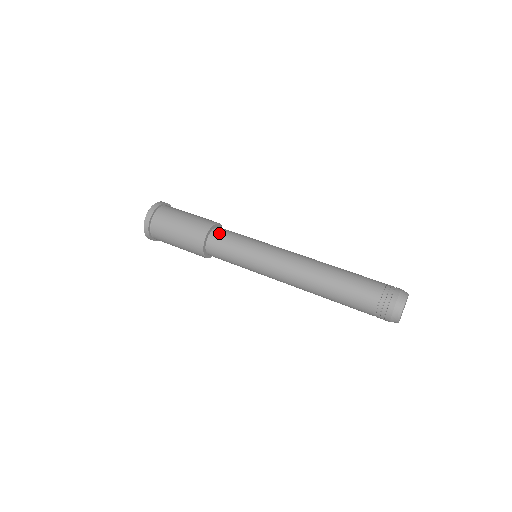
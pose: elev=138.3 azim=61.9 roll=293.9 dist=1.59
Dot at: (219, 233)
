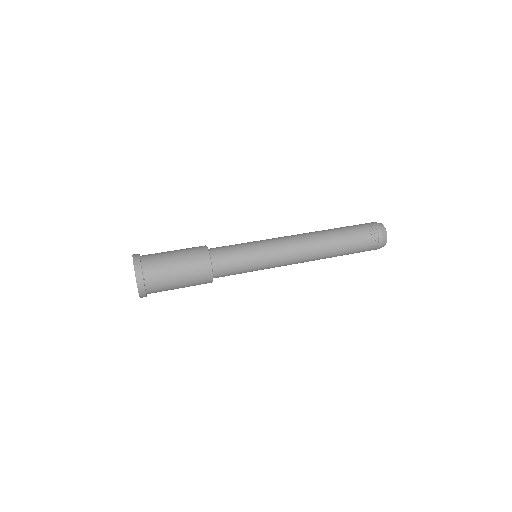
Dot at: (216, 247)
